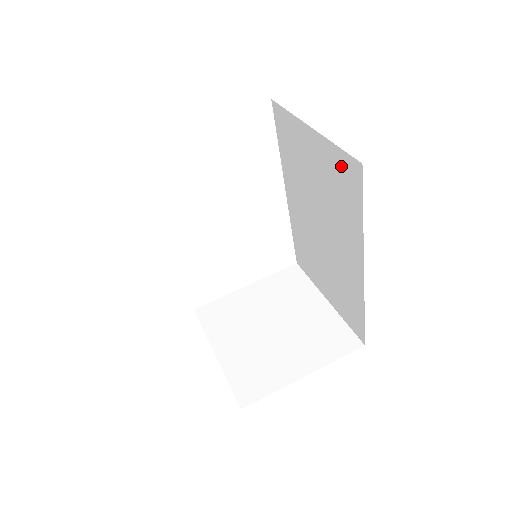
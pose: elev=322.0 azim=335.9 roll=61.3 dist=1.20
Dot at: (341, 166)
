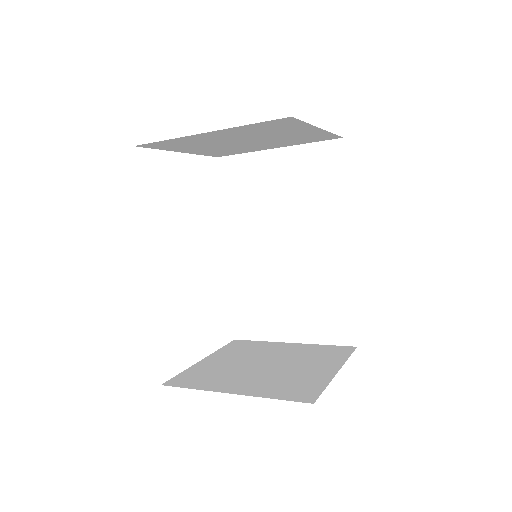
Dot at: (317, 157)
